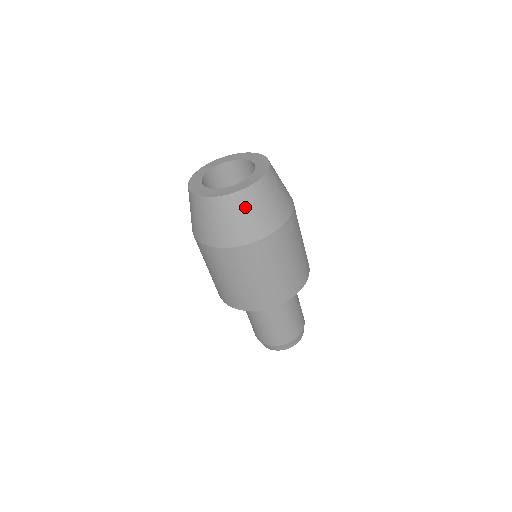
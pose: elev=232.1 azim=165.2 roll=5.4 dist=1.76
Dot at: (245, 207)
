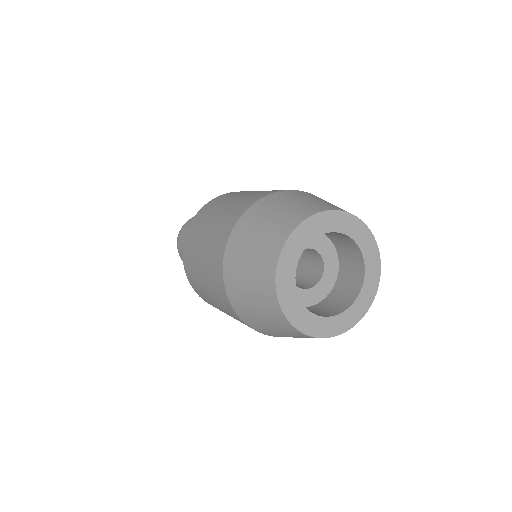
Dot at: occluded
